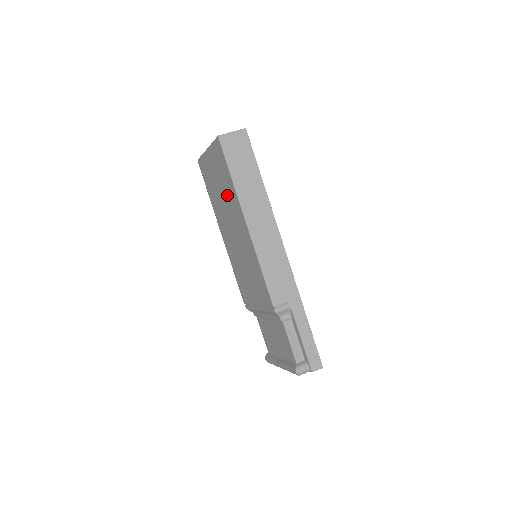
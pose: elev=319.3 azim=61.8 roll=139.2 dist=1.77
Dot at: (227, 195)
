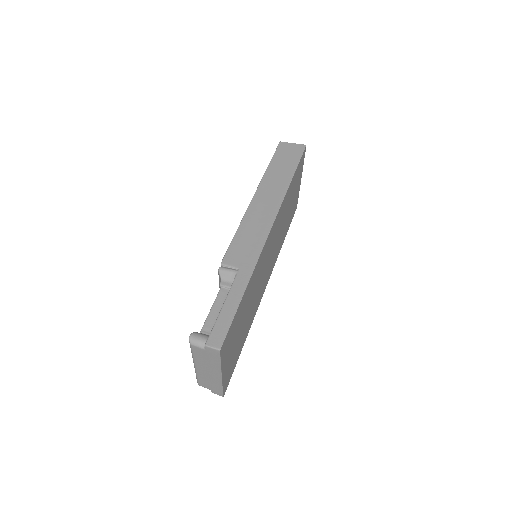
Dot at: occluded
